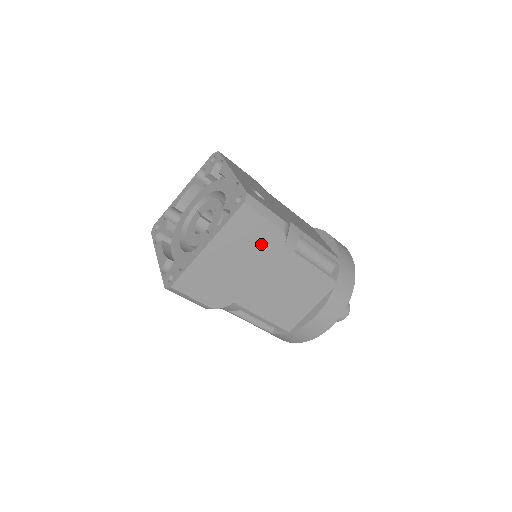
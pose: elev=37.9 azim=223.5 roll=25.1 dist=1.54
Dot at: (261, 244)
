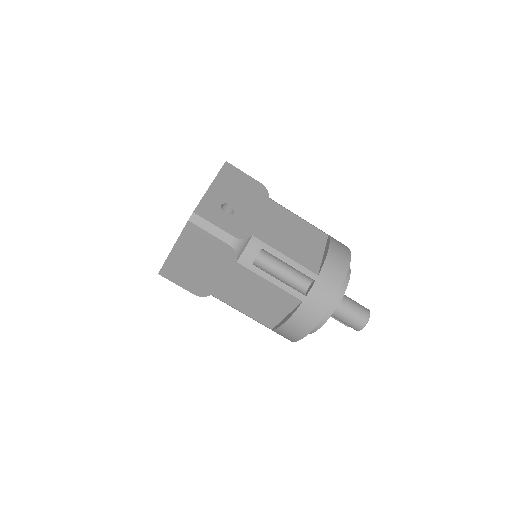
Dot at: (216, 254)
